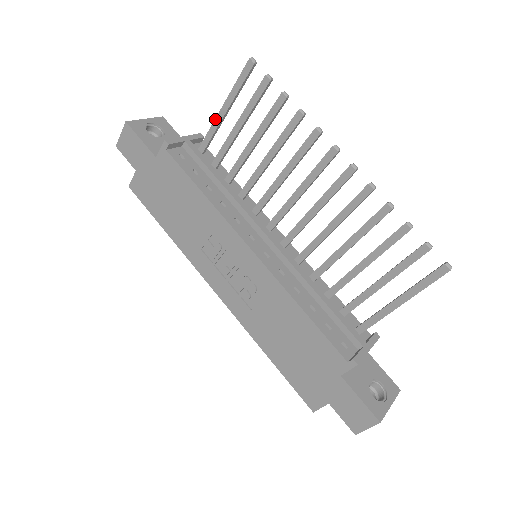
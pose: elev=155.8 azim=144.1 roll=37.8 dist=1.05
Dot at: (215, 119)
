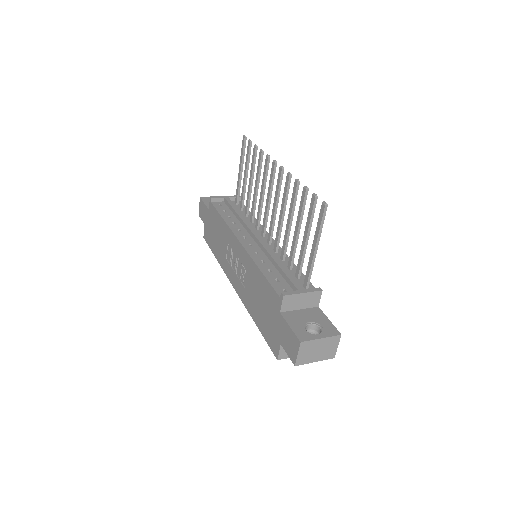
Dot at: (238, 179)
